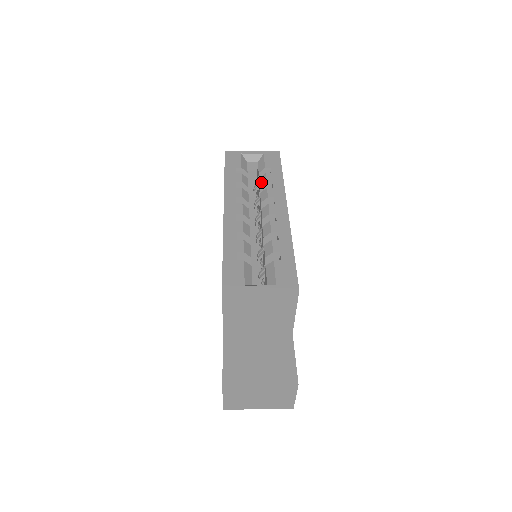
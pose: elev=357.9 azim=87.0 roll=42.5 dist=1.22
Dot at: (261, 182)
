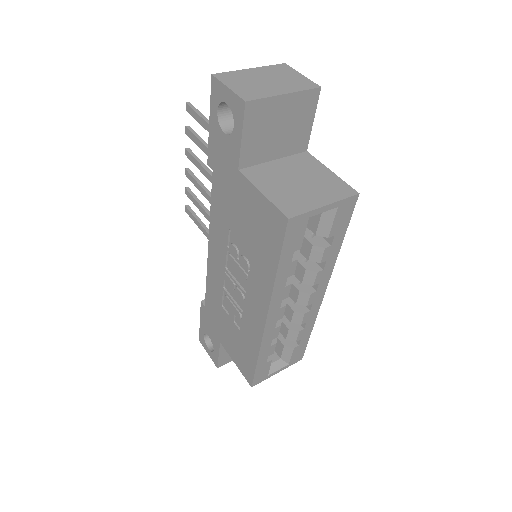
Dot at: (313, 256)
